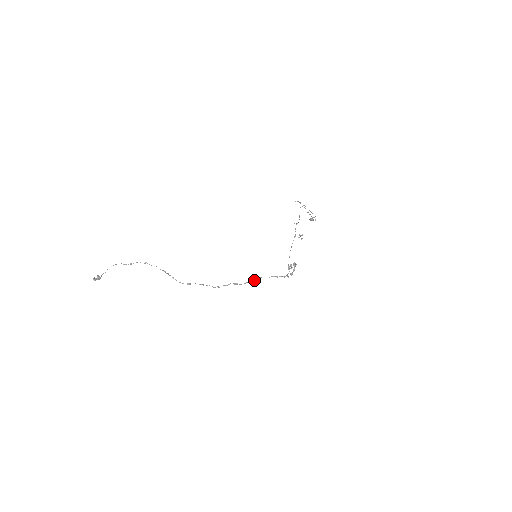
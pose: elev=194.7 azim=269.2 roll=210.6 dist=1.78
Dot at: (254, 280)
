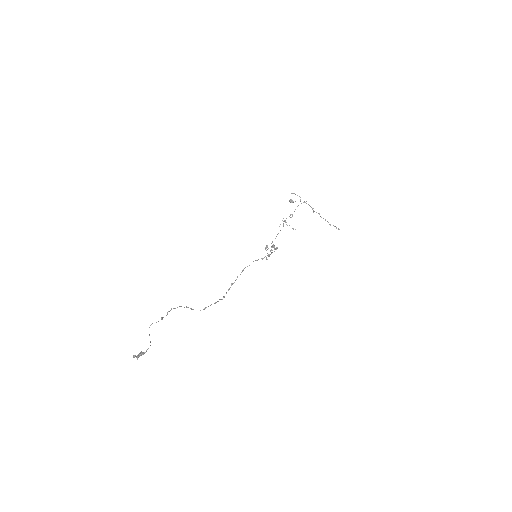
Dot at: (241, 272)
